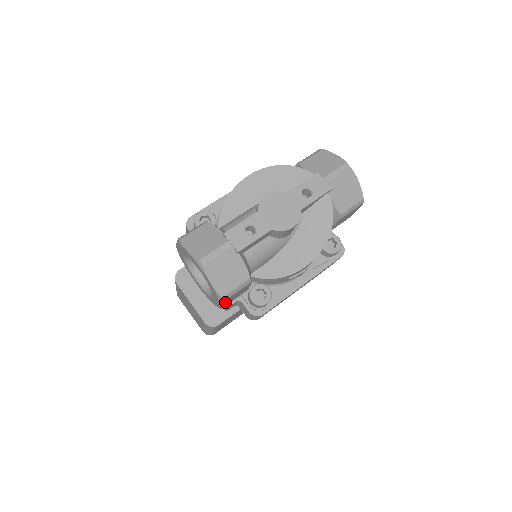
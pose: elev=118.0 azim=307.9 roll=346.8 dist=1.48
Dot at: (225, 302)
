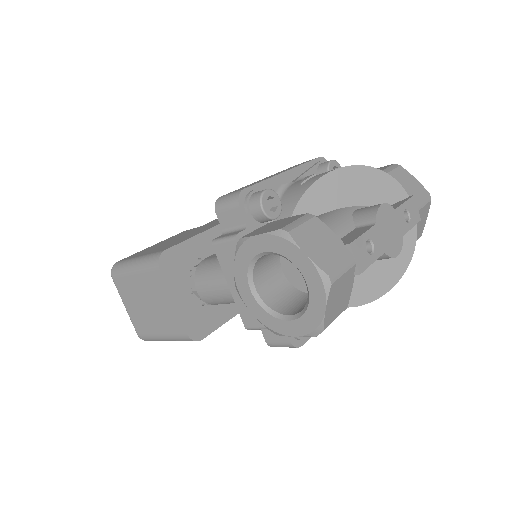
Dot at: occluded
